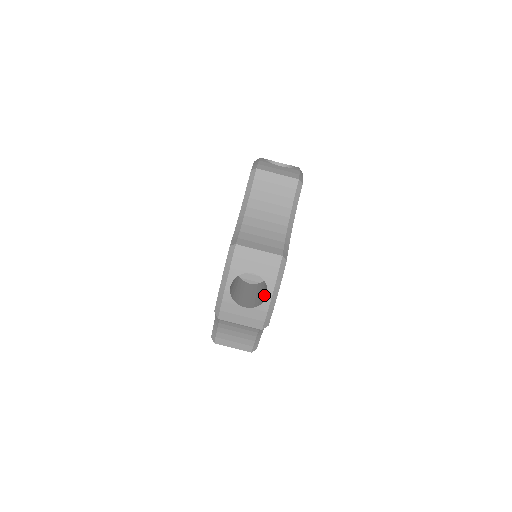
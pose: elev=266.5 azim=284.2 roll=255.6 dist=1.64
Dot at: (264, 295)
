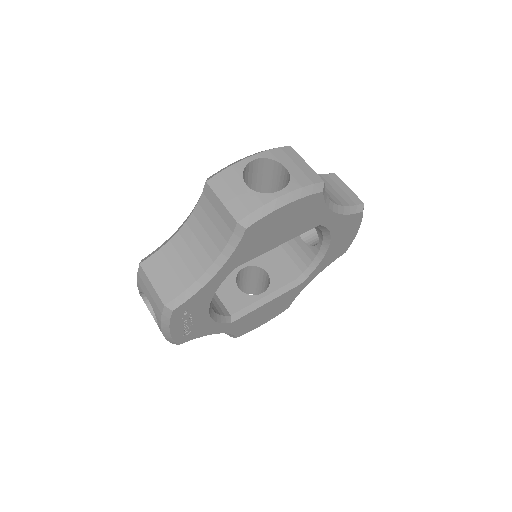
Dot at: occluded
